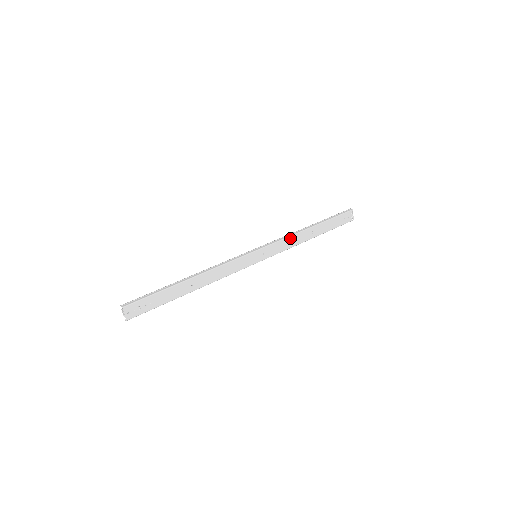
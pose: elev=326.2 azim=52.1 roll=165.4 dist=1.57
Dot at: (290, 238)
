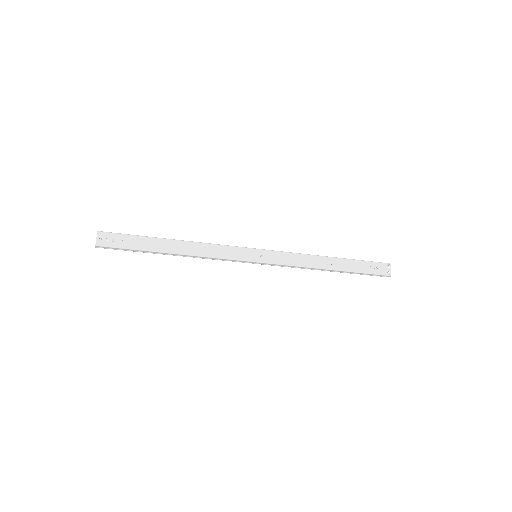
Dot at: (301, 256)
